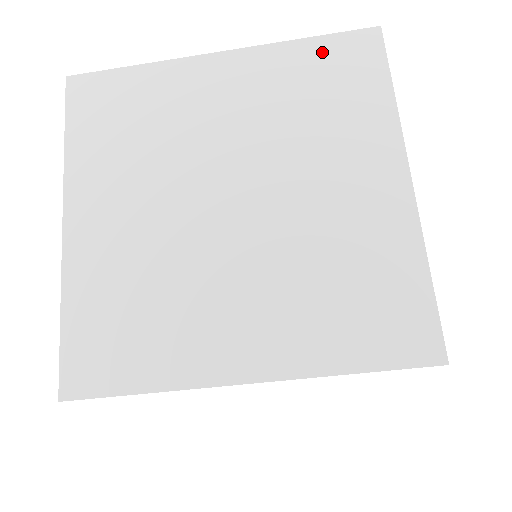
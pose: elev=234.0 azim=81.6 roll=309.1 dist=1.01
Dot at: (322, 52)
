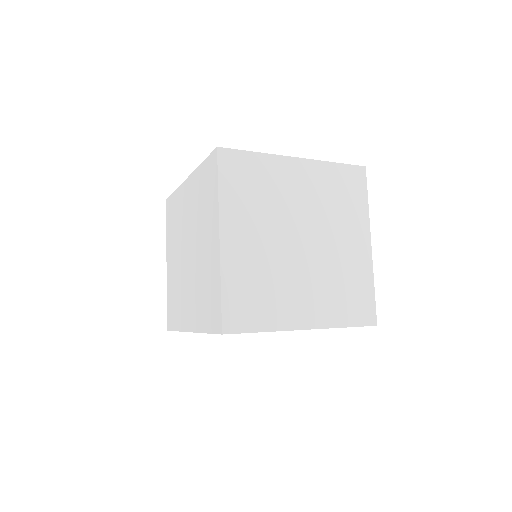
Dot at: (342, 173)
